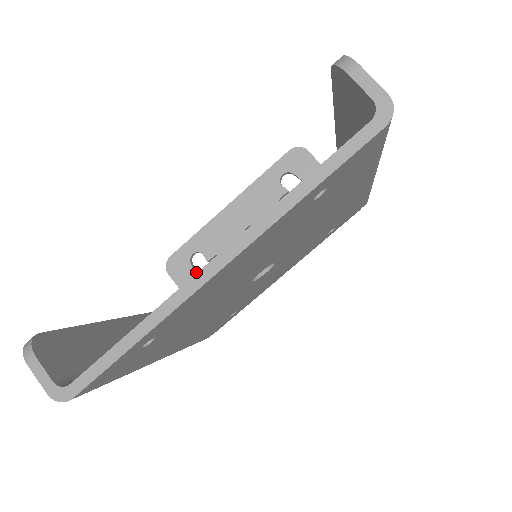
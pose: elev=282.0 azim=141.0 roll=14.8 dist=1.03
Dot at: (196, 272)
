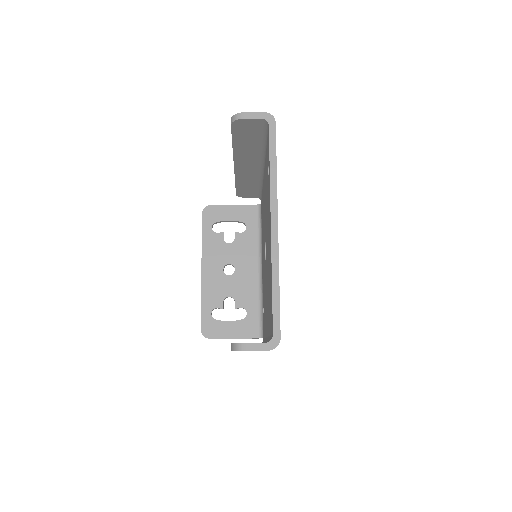
Dot at: (223, 321)
